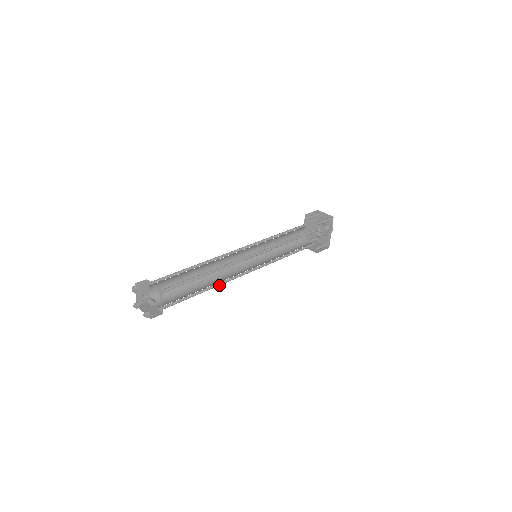
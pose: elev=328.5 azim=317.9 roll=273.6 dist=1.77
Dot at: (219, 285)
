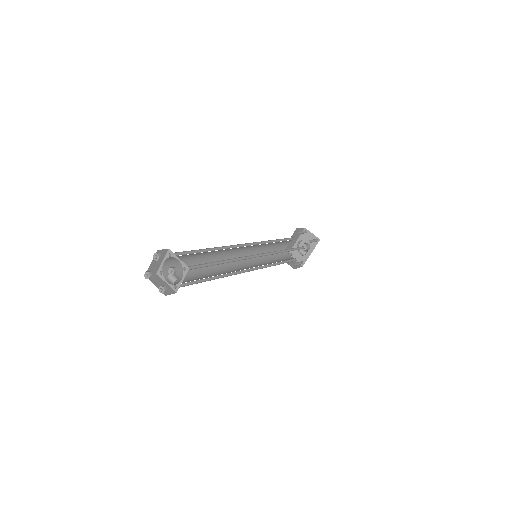
Dot at: (225, 276)
